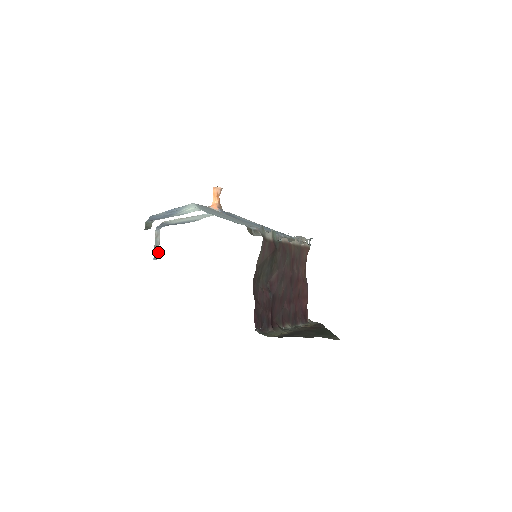
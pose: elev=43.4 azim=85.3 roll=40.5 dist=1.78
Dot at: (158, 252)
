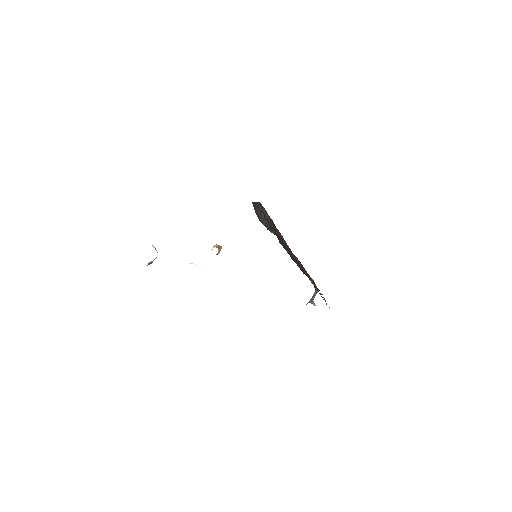
Dot at: occluded
